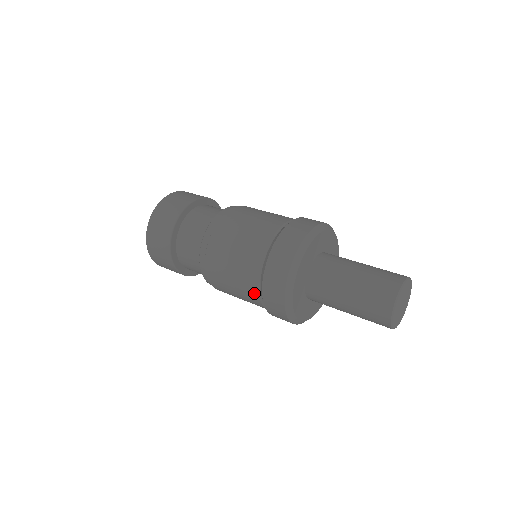
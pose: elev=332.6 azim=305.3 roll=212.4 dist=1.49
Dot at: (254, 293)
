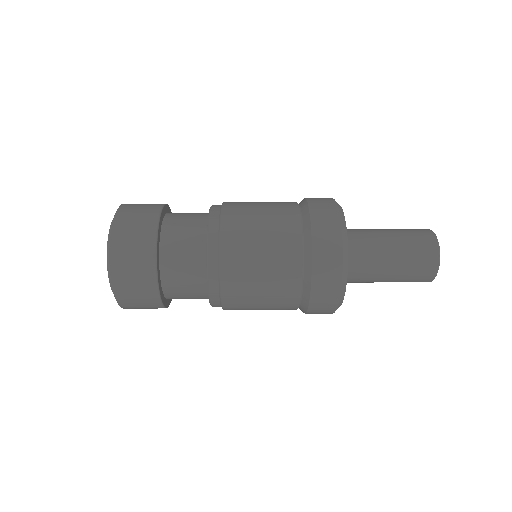
Dot at: (295, 286)
